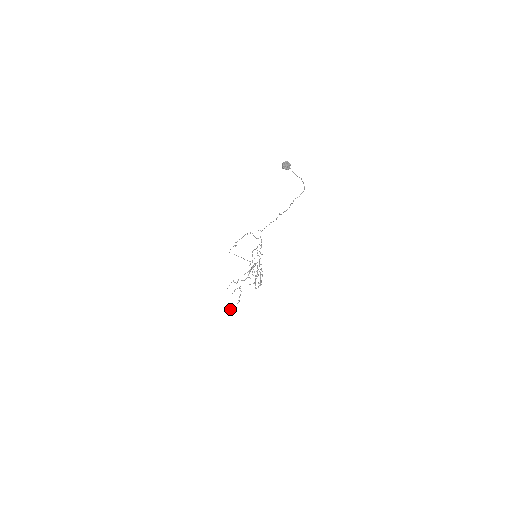
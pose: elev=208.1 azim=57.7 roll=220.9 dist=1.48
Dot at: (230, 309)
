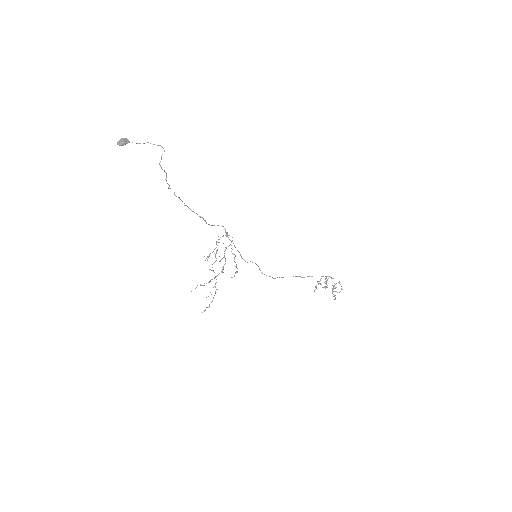
Dot at: (204, 310)
